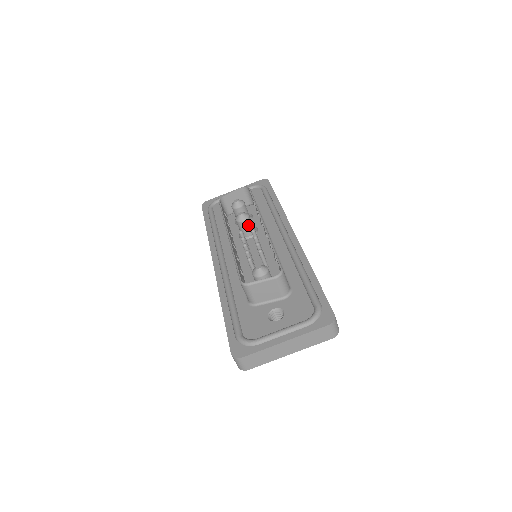
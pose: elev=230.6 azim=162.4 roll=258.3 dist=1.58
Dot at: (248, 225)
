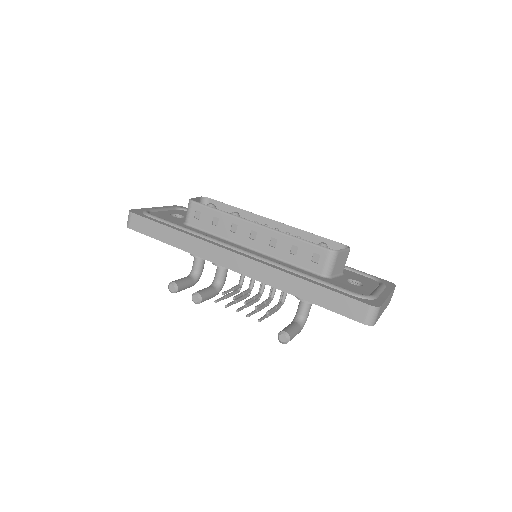
Dot at: occluded
